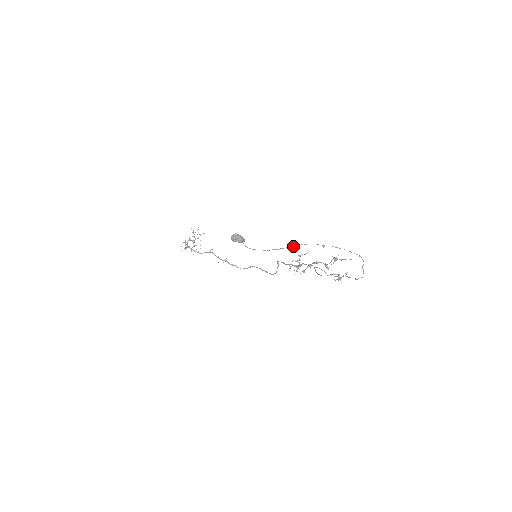
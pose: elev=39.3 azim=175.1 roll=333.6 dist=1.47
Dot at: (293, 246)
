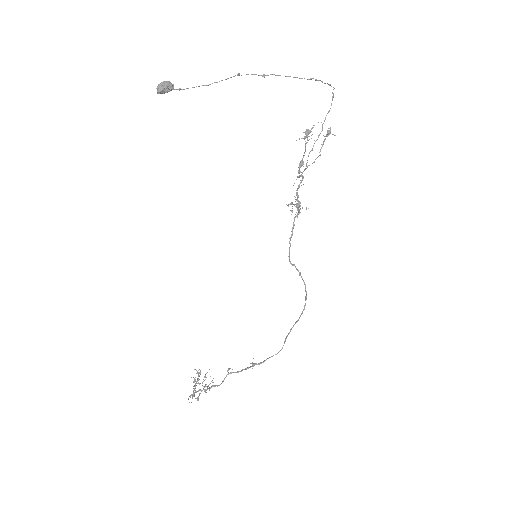
Dot at: (230, 77)
